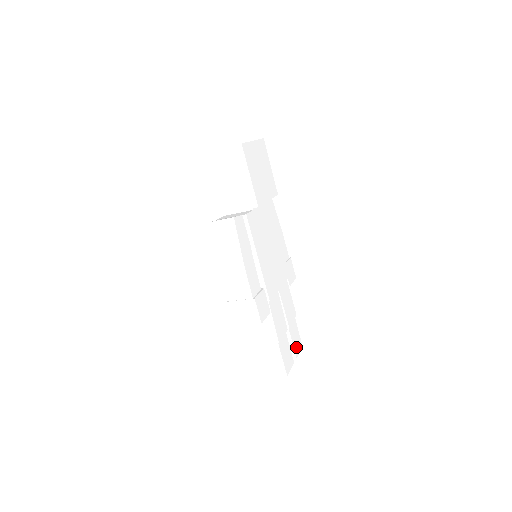
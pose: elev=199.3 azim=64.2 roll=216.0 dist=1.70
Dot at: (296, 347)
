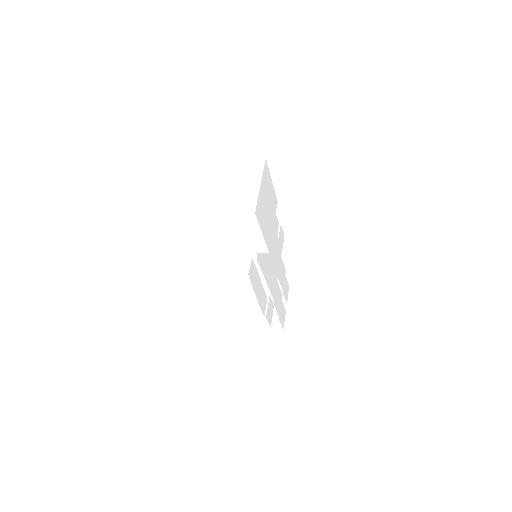
Dot at: (286, 295)
